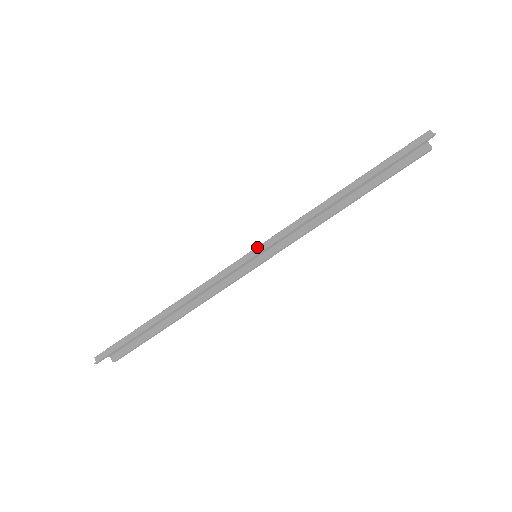
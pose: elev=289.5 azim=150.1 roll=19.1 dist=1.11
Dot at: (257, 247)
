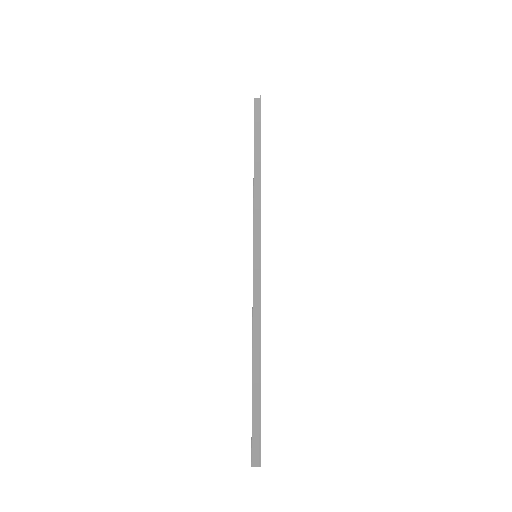
Dot at: (253, 244)
